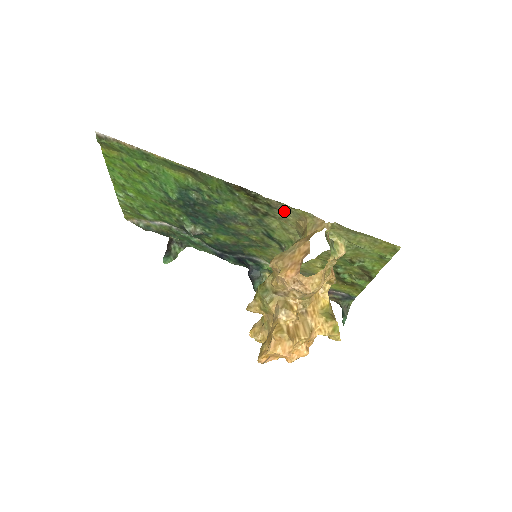
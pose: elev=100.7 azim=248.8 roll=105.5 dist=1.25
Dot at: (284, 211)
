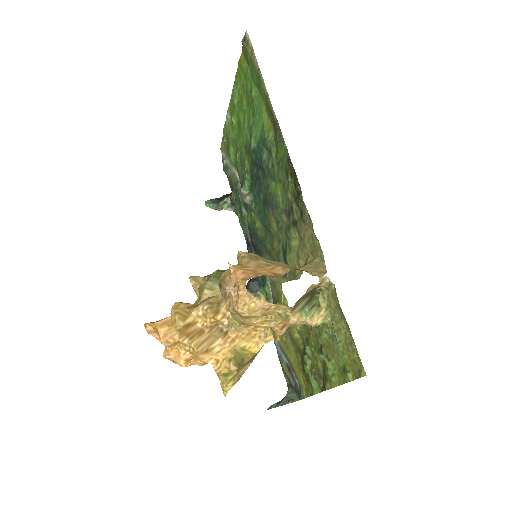
Dot at: (308, 232)
